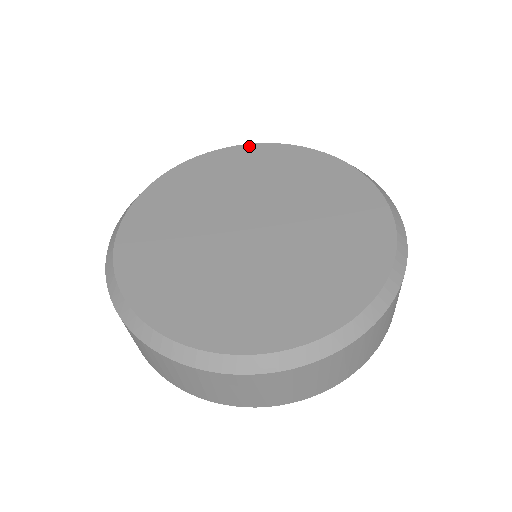
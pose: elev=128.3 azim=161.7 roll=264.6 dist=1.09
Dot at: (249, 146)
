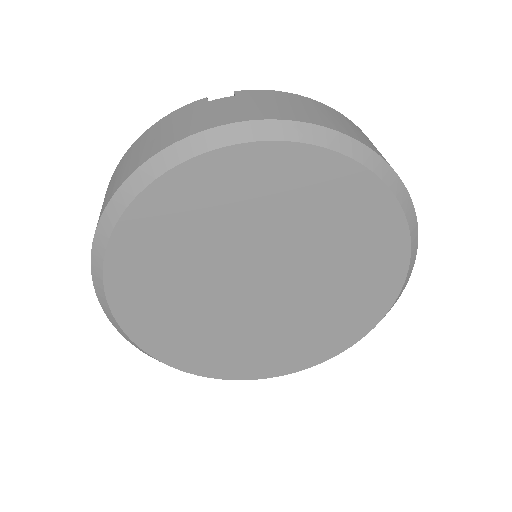
Dot at: (399, 214)
